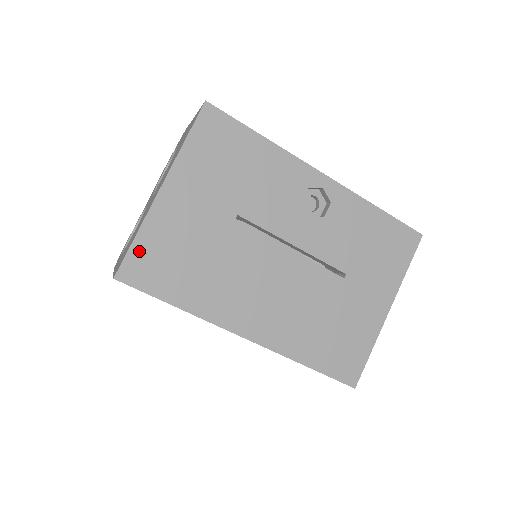
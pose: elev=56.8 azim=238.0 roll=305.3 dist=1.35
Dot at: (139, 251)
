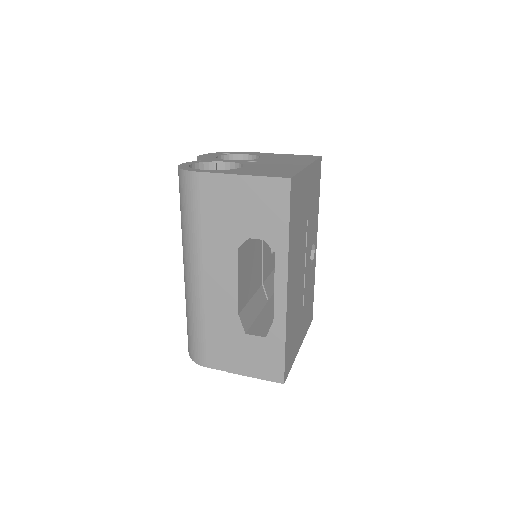
Dot at: (297, 181)
